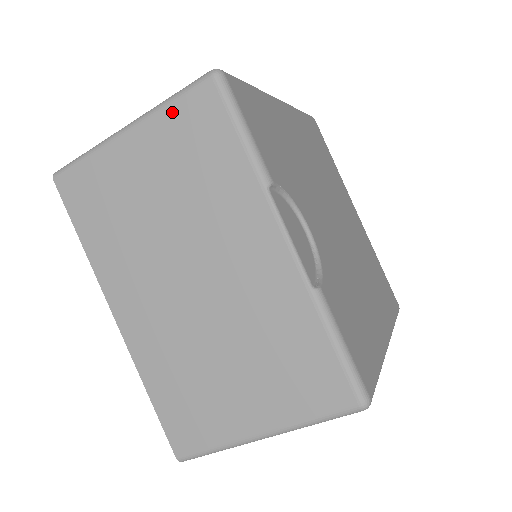
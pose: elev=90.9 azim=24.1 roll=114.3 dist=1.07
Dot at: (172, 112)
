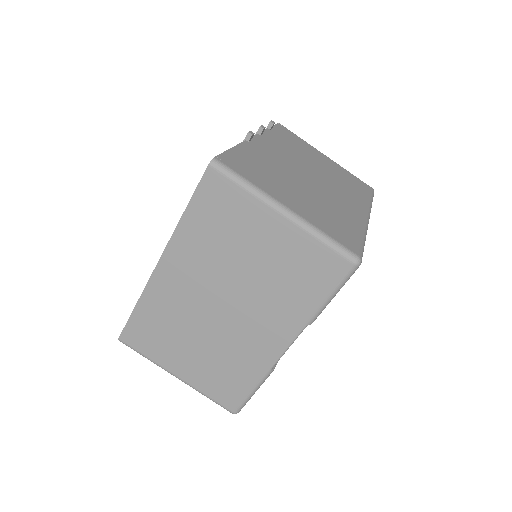
Dot at: (316, 245)
